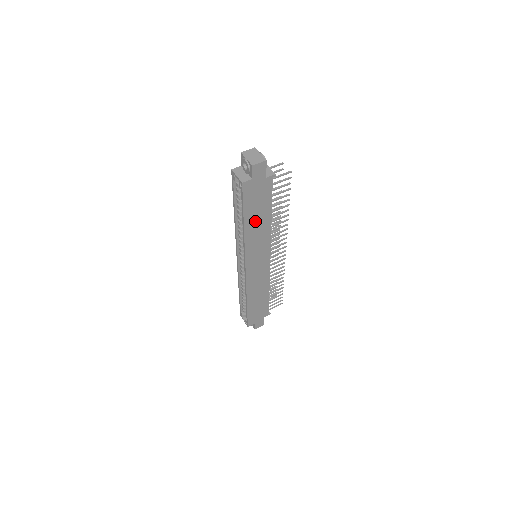
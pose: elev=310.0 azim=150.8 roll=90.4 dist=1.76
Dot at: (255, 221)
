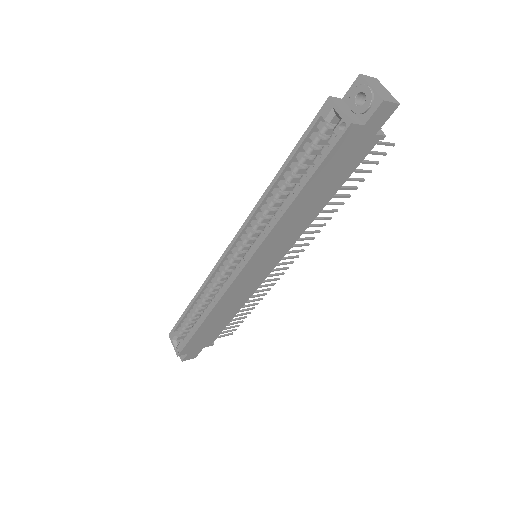
Dot at: (309, 200)
